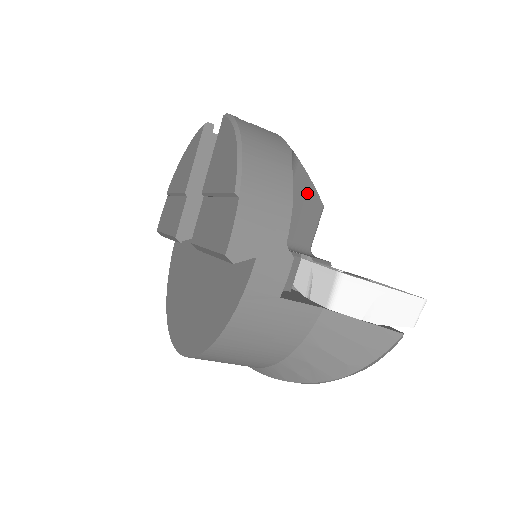
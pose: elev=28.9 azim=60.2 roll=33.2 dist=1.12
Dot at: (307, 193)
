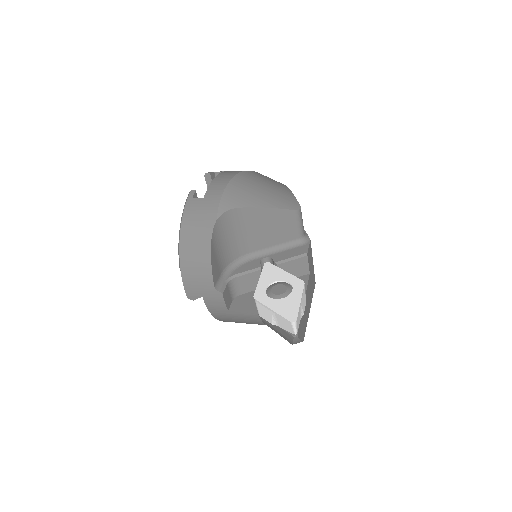
Dot at: (267, 216)
